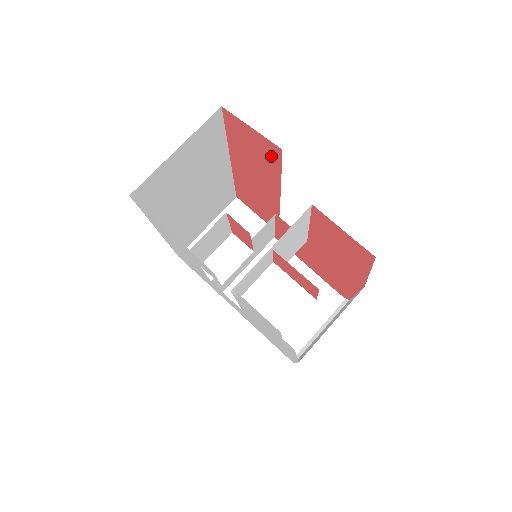
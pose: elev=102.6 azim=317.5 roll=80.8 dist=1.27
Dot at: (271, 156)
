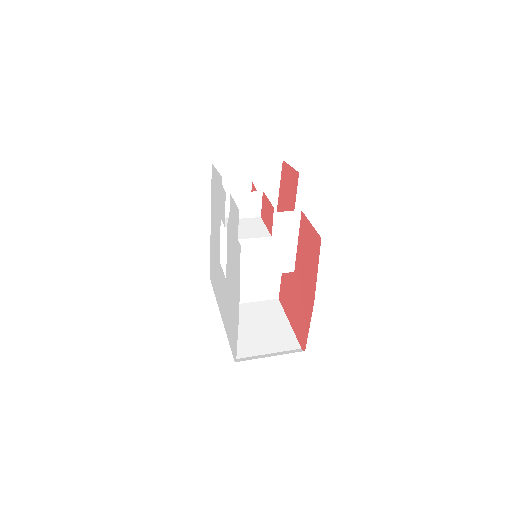
Dot at: (294, 187)
